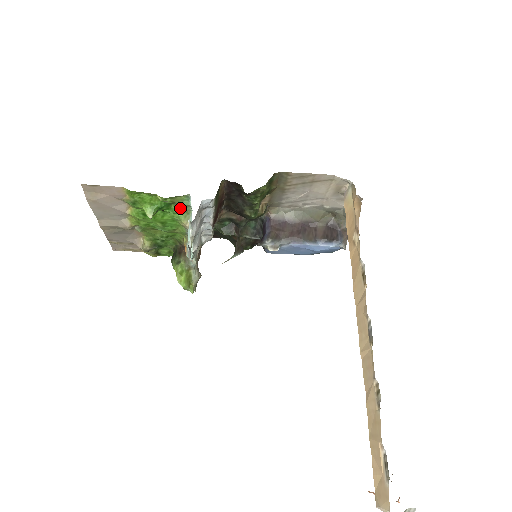
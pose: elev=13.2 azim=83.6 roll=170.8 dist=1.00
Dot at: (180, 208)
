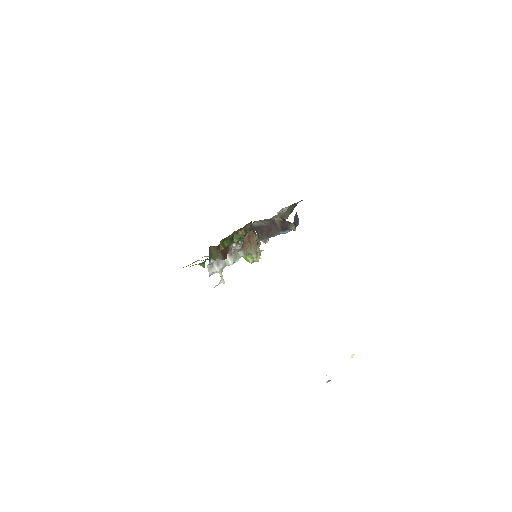
Dot at: occluded
